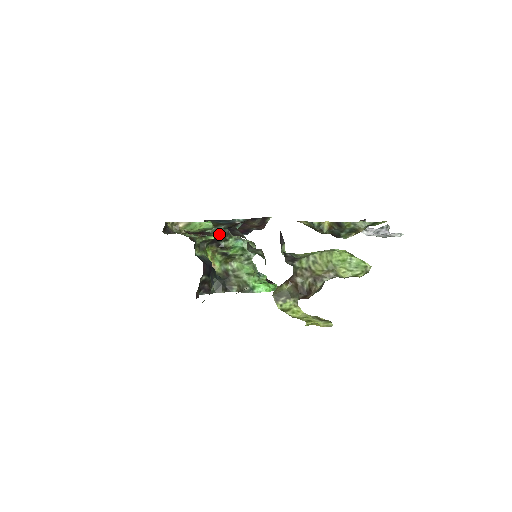
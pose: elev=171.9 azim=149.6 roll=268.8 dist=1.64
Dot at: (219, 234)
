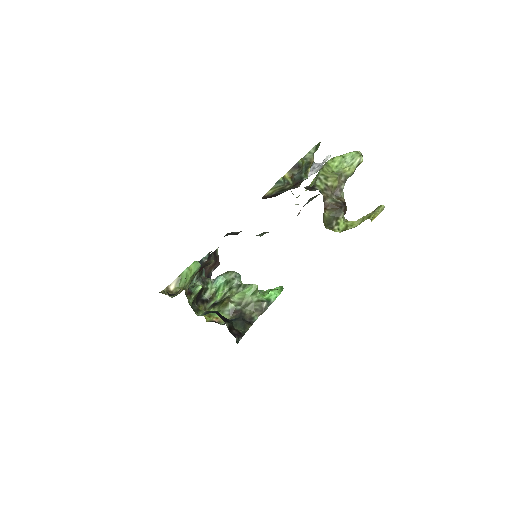
Dot at: occluded
